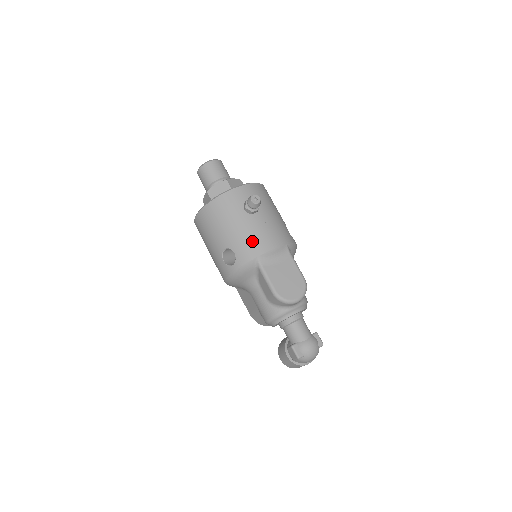
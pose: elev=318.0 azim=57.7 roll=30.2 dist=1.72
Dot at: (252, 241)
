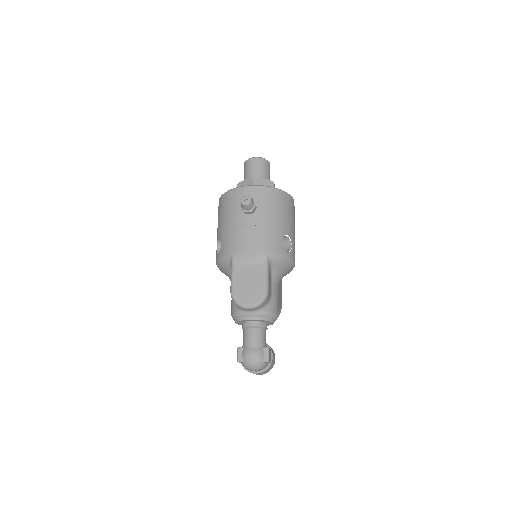
Dot at: (235, 238)
